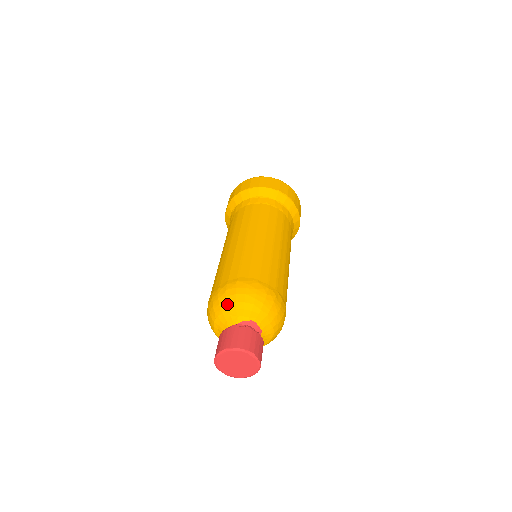
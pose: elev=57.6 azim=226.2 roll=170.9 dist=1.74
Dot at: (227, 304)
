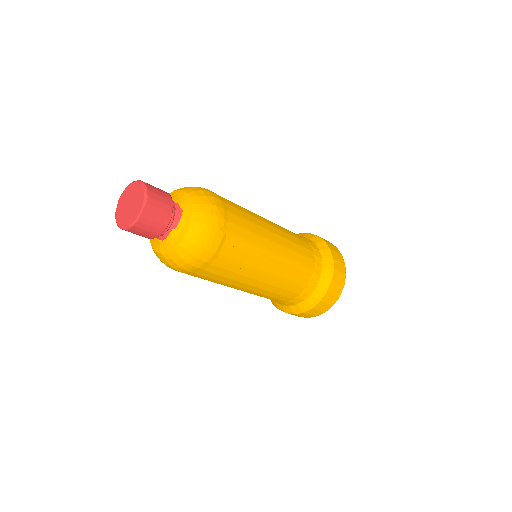
Dot at: (189, 188)
